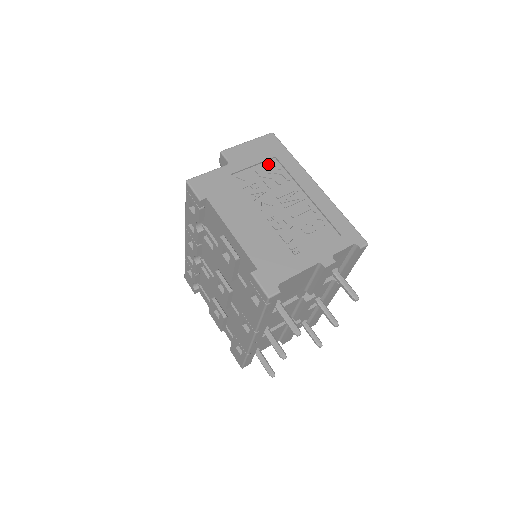
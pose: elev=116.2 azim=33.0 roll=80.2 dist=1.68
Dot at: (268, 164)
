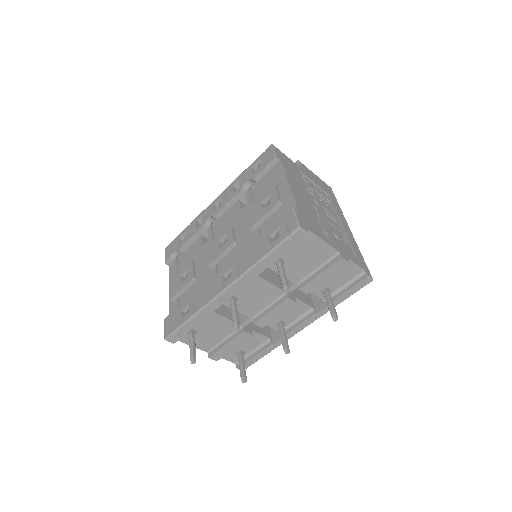
Dot at: (323, 193)
